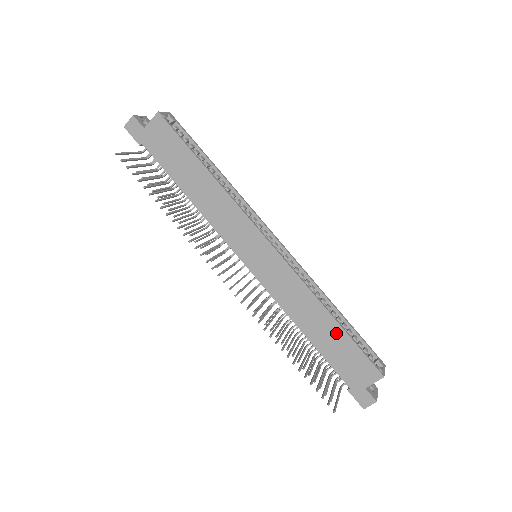
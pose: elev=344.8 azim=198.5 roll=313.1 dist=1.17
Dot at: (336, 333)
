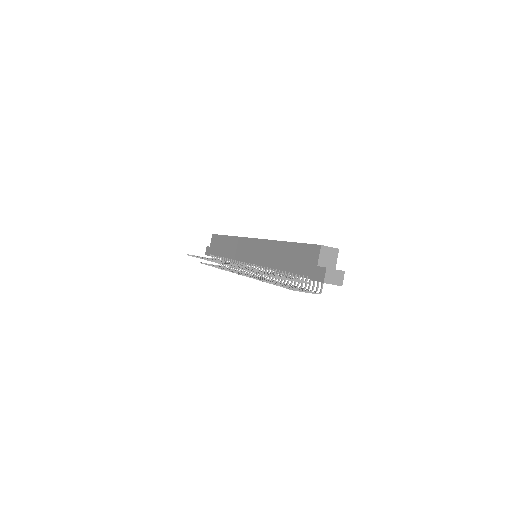
Dot at: (291, 249)
